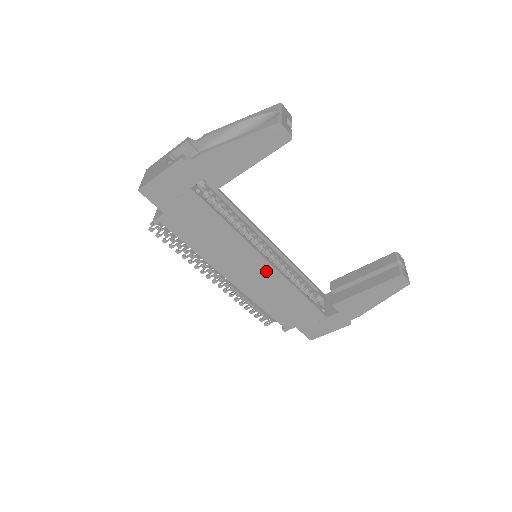
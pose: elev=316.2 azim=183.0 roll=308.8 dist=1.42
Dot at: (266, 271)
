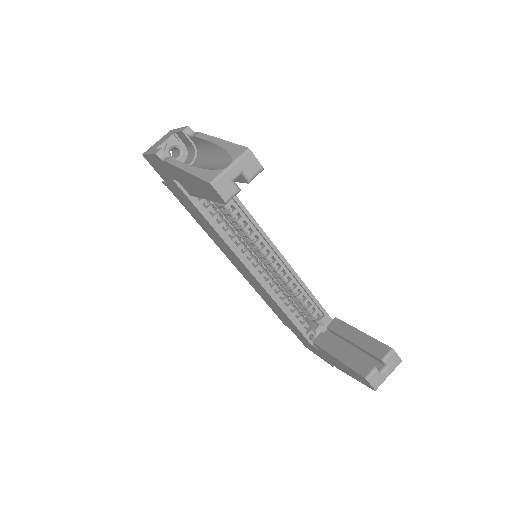
Dot at: (252, 277)
